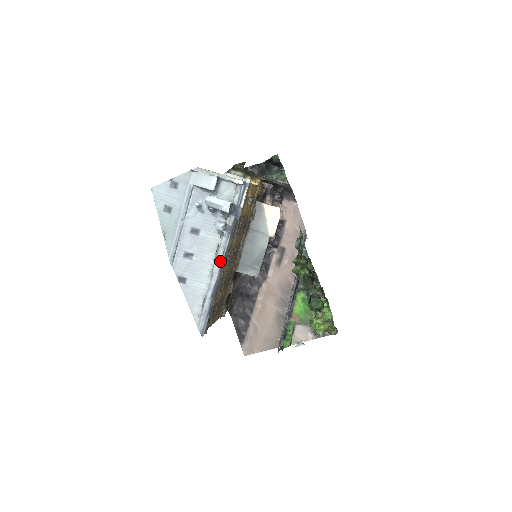
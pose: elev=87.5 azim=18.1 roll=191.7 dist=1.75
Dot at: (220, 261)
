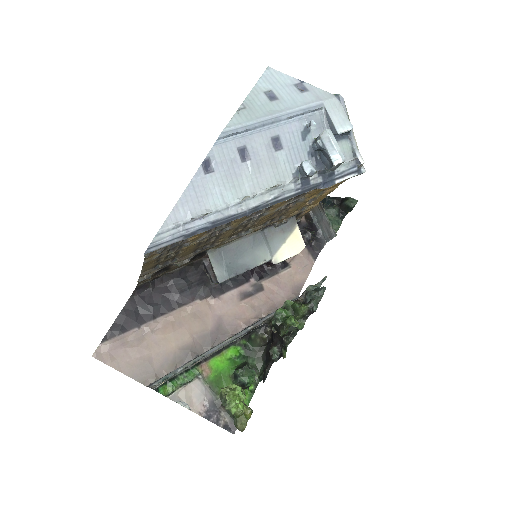
Dot at: (264, 200)
